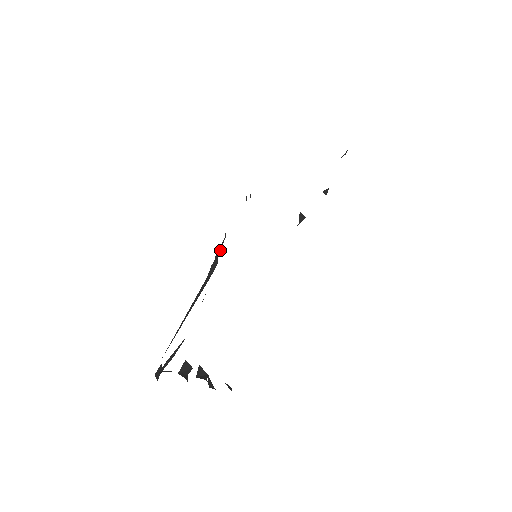
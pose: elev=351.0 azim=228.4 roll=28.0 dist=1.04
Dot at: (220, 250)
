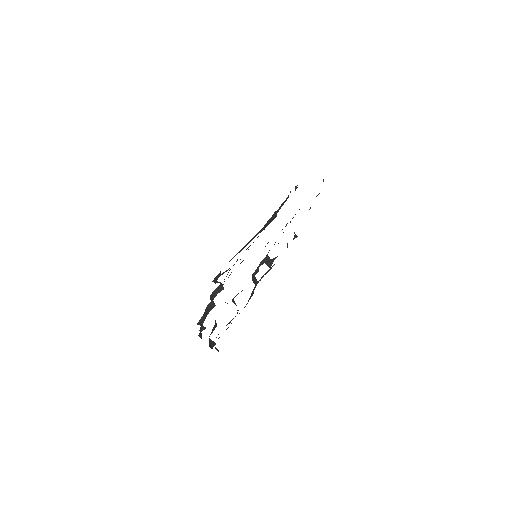
Dot at: (280, 208)
